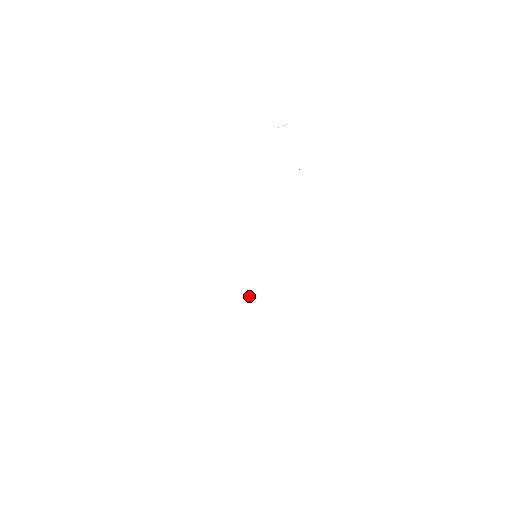
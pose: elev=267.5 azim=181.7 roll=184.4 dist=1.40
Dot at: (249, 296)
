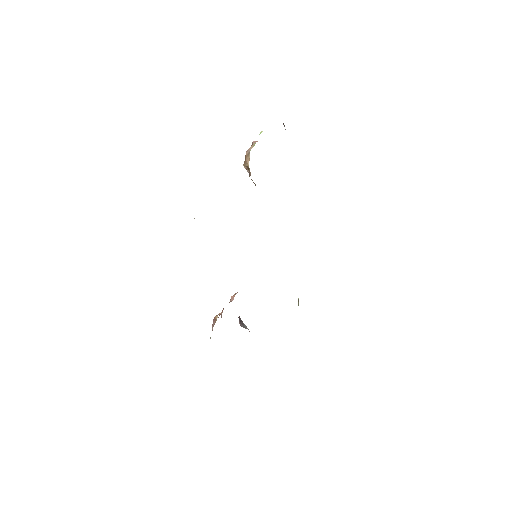
Dot at: occluded
